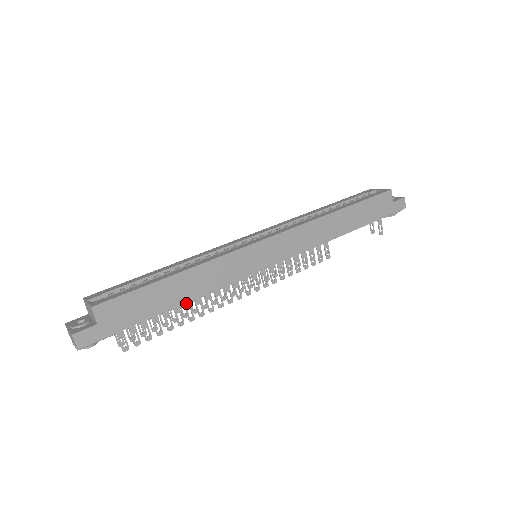
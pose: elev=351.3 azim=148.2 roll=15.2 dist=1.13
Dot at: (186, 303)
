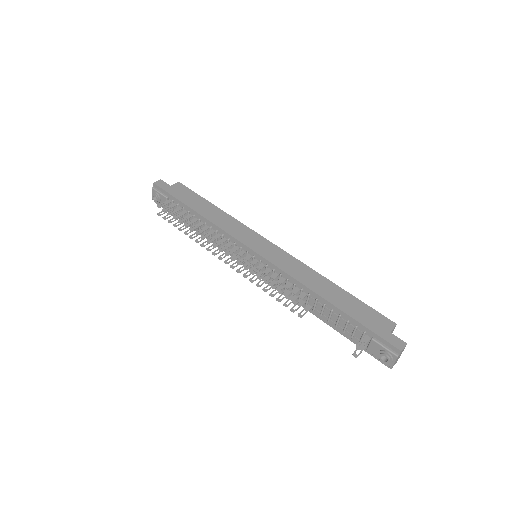
Dot at: (200, 224)
